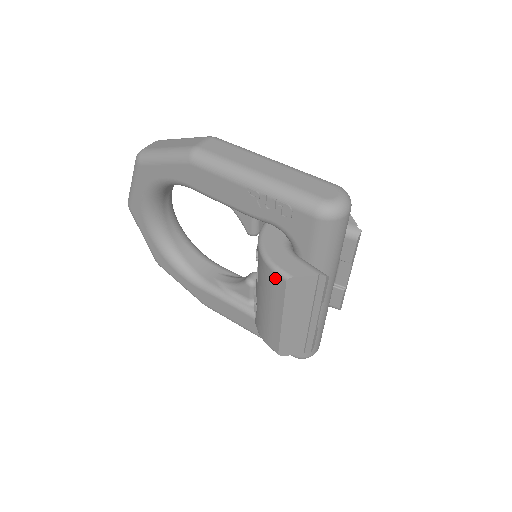
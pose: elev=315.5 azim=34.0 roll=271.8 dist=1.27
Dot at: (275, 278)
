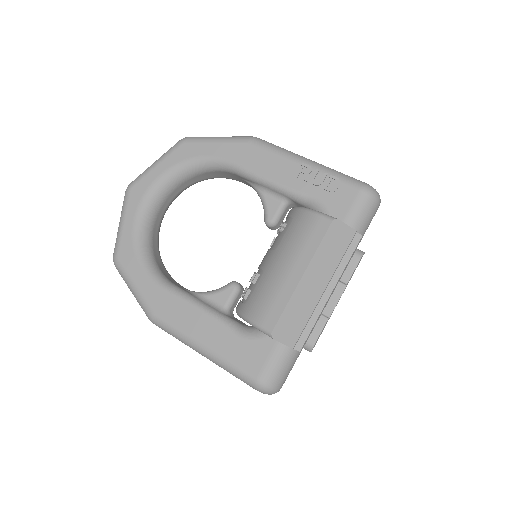
Dot at: (318, 222)
